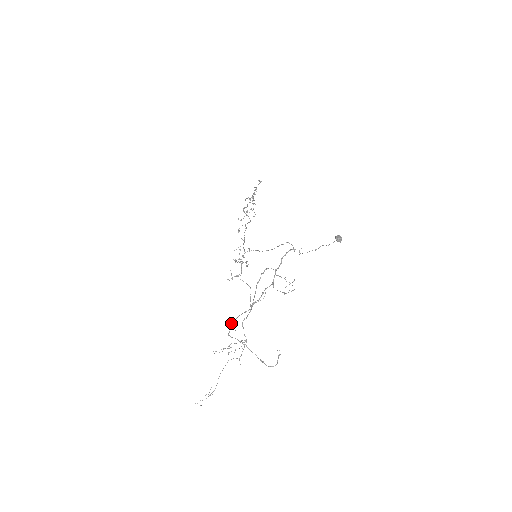
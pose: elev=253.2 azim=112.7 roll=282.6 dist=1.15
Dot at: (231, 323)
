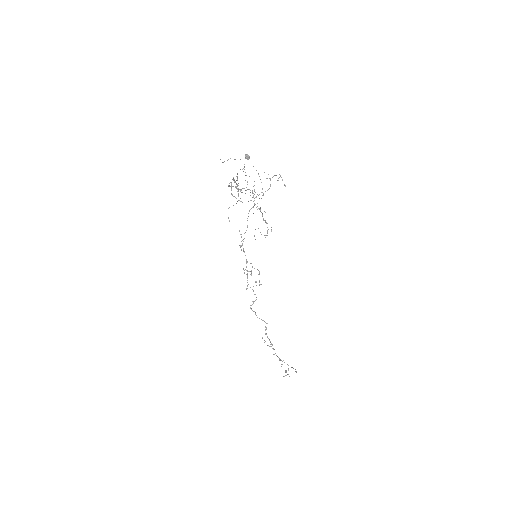
Dot at: (231, 194)
